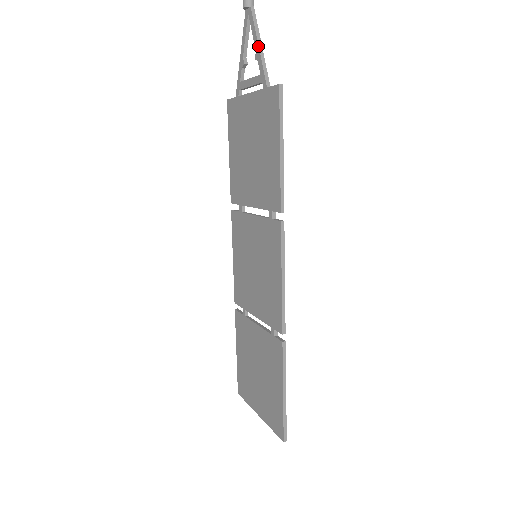
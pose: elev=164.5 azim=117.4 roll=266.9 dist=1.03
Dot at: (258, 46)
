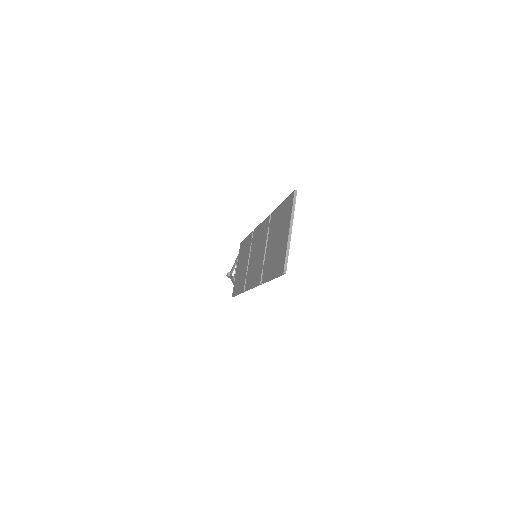
Dot at: (234, 263)
